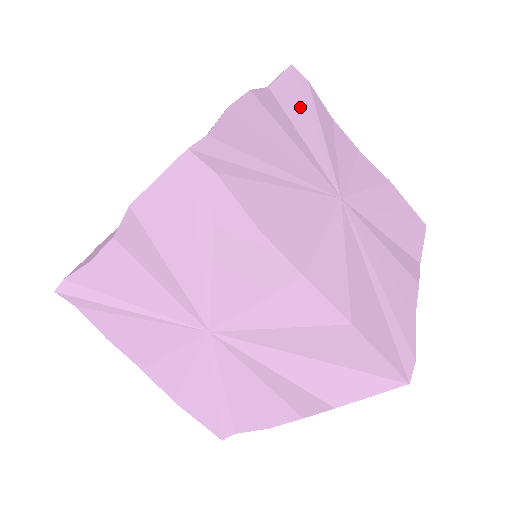
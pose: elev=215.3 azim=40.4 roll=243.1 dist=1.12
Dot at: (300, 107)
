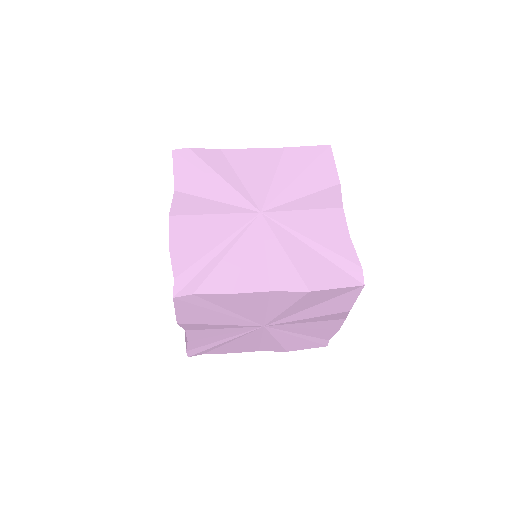
Dot at: (199, 178)
